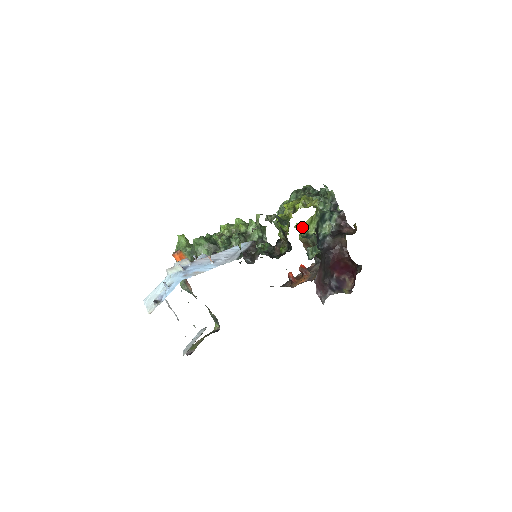
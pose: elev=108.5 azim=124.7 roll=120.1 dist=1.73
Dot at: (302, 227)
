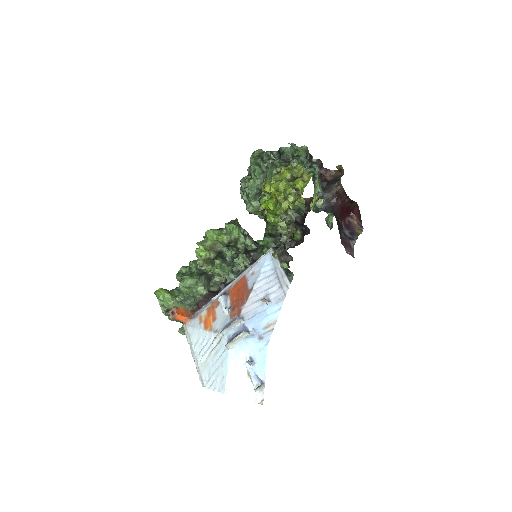
Dot at: (312, 203)
